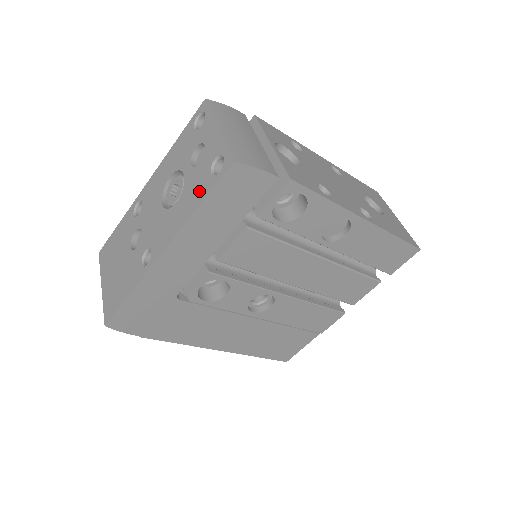
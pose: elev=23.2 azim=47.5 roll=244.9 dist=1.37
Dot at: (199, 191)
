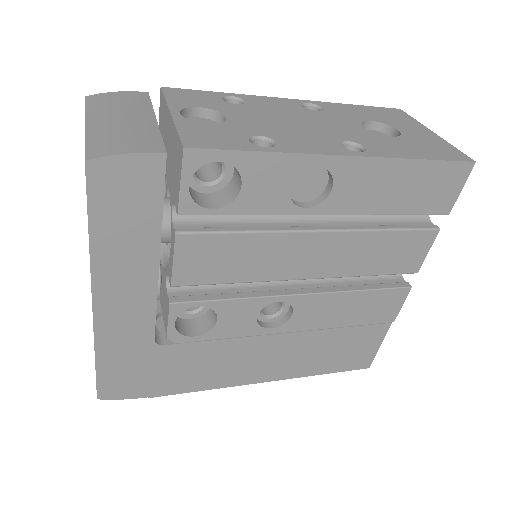
Dot at: occluded
